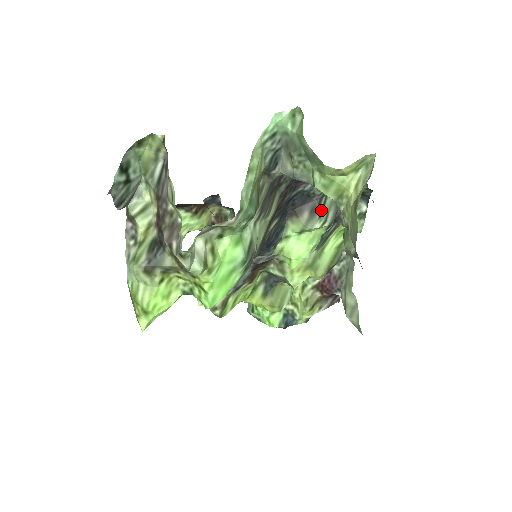
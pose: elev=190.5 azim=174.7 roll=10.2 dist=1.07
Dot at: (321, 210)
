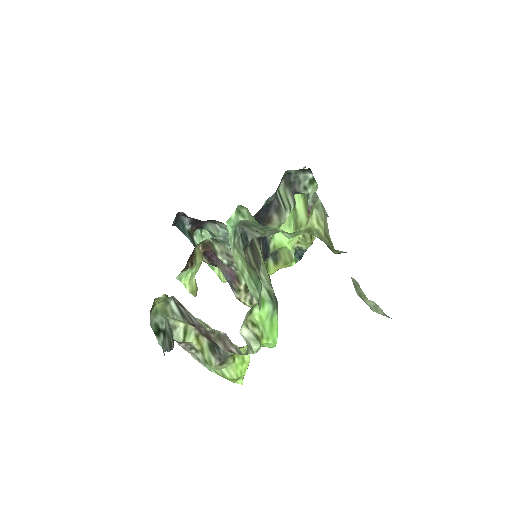
Dot at: (282, 204)
